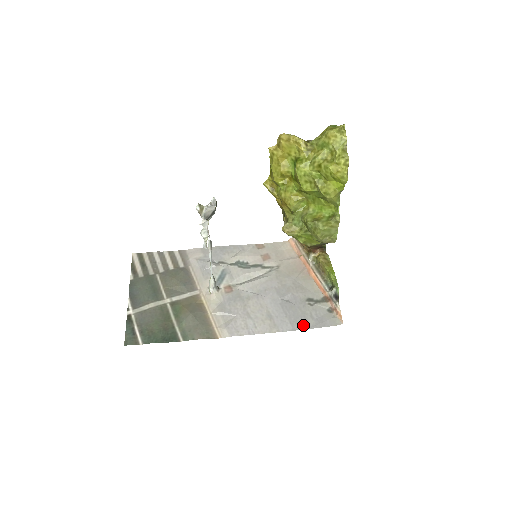
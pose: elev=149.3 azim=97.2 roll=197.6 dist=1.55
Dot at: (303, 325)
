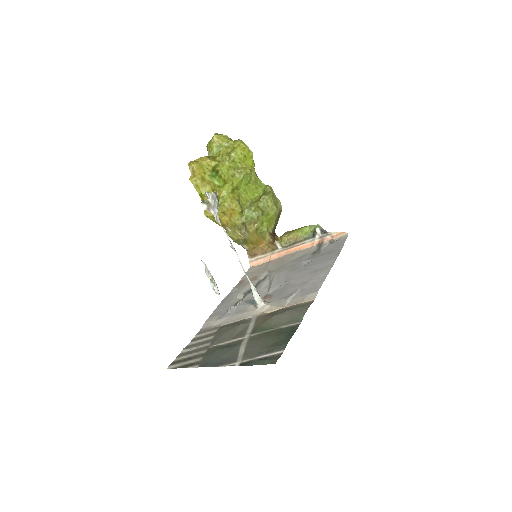
Dot at: (335, 254)
